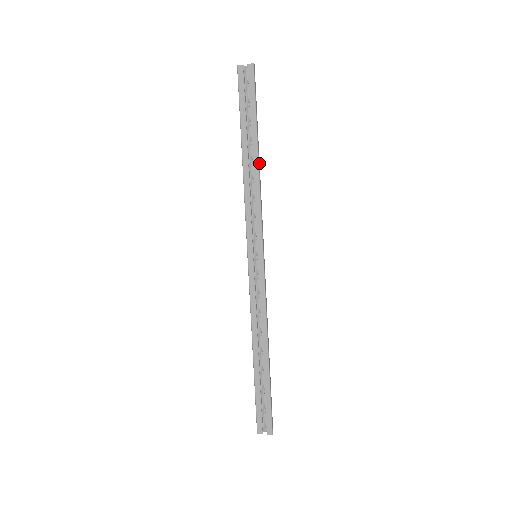
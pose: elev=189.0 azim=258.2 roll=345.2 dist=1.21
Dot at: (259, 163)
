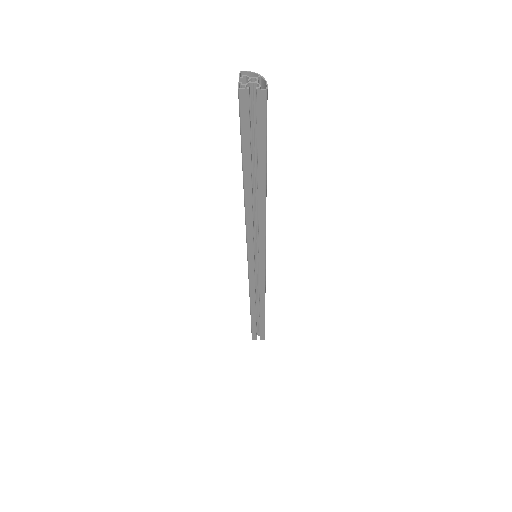
Dot at: (266, 194)
